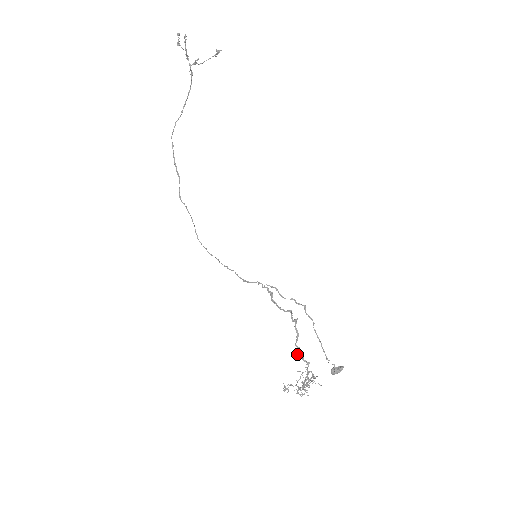
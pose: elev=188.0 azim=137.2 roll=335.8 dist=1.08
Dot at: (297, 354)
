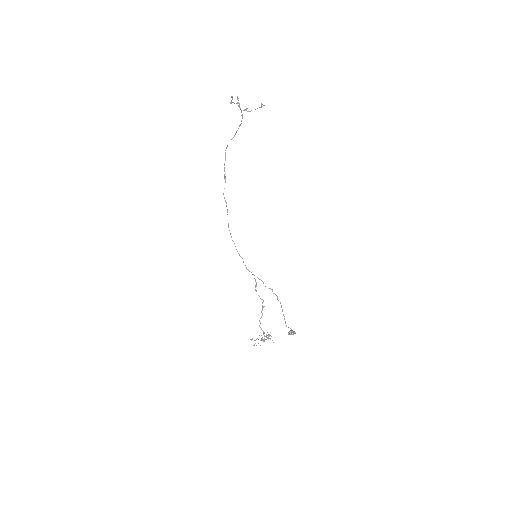
Dot at: (259, 326)
